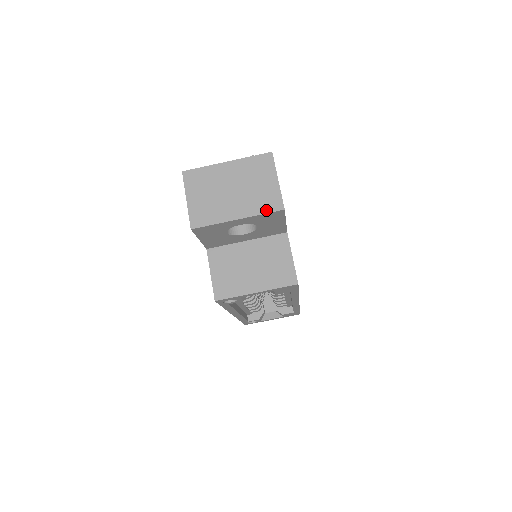
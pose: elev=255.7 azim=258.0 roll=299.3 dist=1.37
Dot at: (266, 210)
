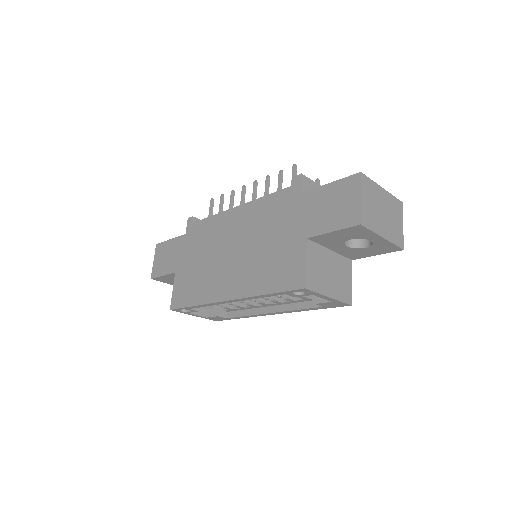
Dot at: (397, 243)
